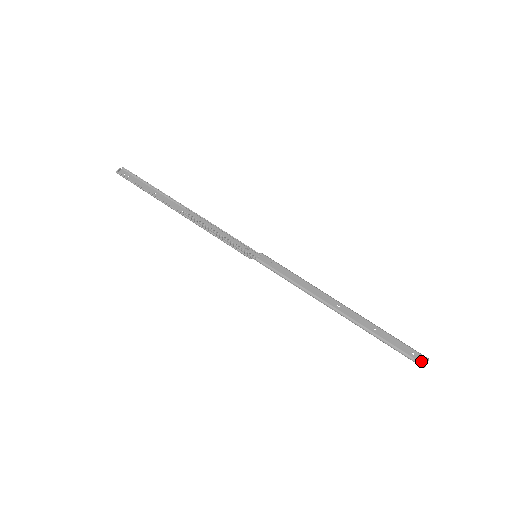
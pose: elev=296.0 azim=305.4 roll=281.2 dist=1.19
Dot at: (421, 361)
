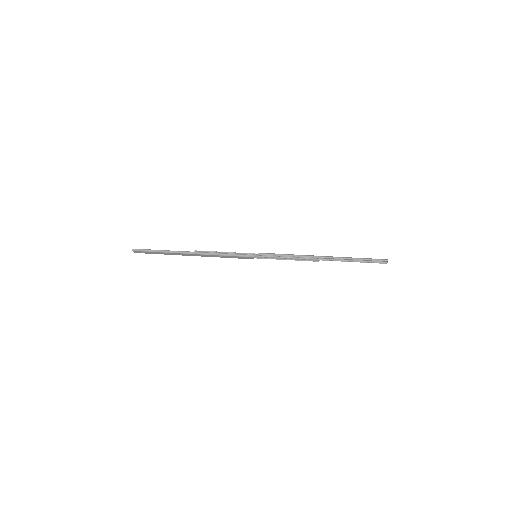
Dot at: (384, 259)
